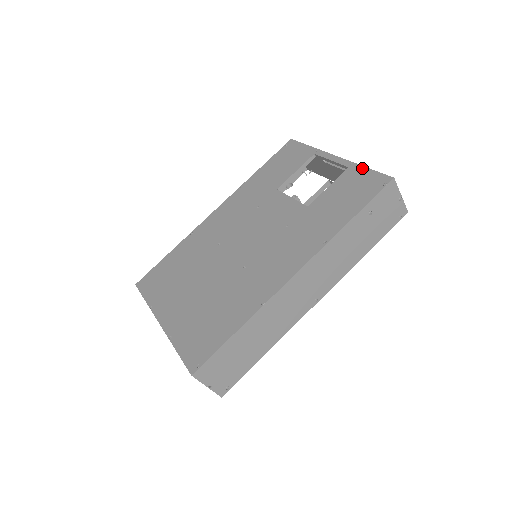
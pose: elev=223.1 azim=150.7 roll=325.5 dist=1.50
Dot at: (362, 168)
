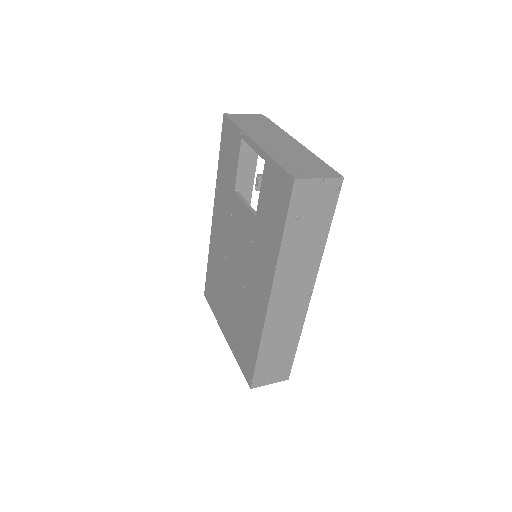
Dot at: (272, 163)
